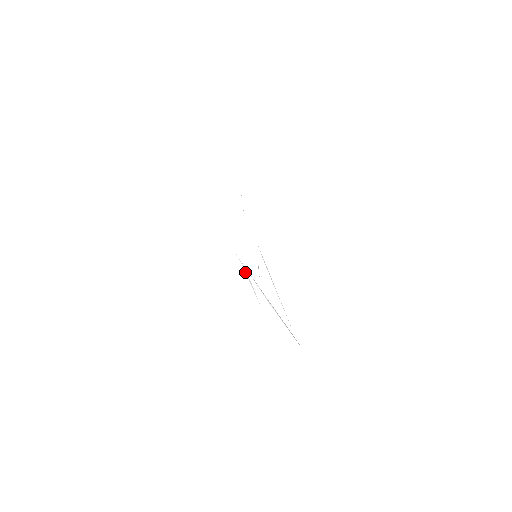
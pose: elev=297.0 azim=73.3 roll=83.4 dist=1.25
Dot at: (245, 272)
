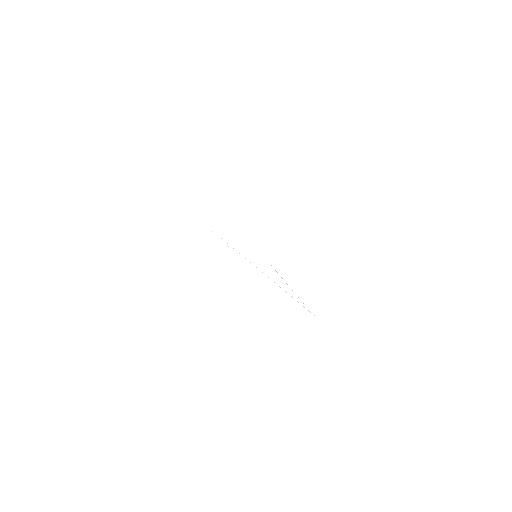
Dot at: (224, 243)
